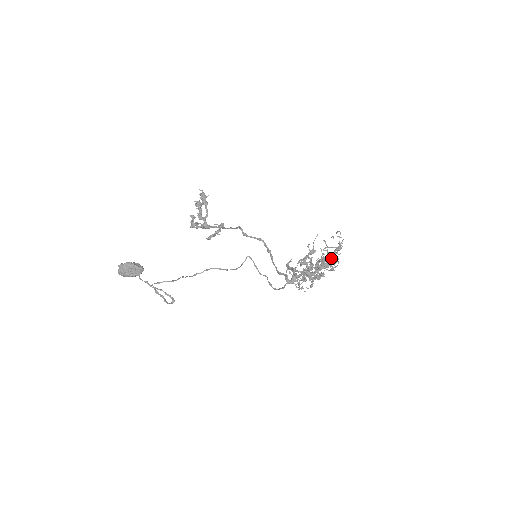
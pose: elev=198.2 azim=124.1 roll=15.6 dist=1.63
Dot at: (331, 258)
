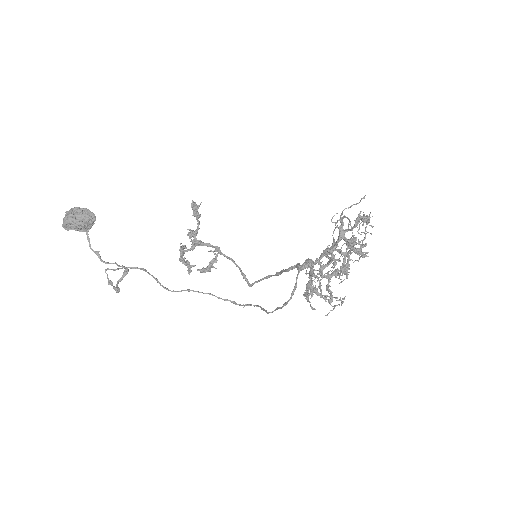
Dot at: occluded
